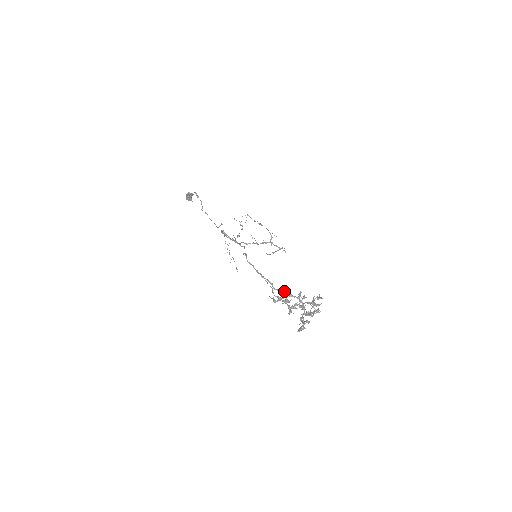
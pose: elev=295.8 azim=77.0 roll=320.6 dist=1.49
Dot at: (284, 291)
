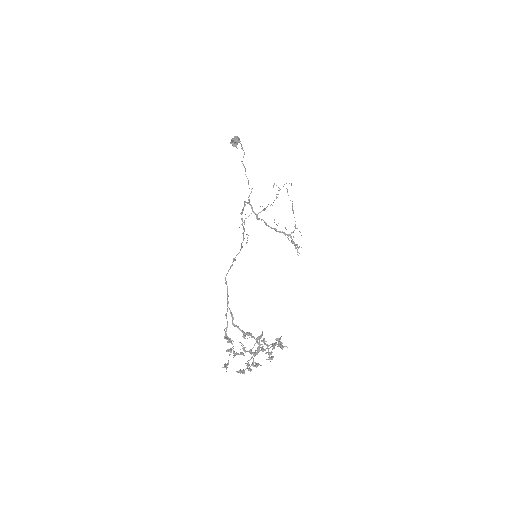
Dot at: (242, 330)
